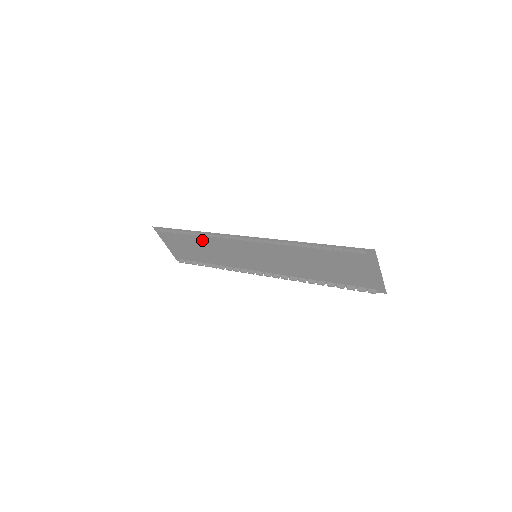
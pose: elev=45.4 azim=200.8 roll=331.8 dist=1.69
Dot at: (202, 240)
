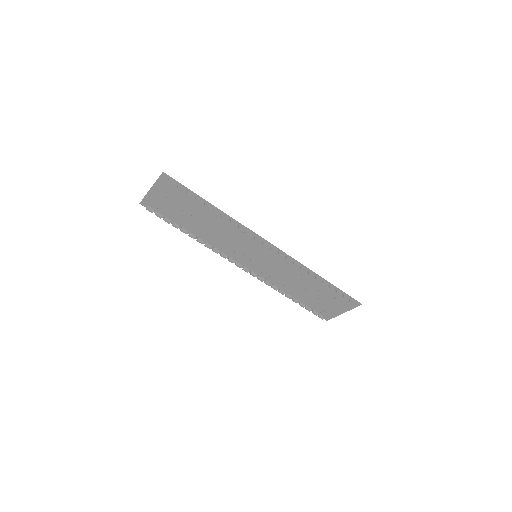
Dot at: (215, 217)
